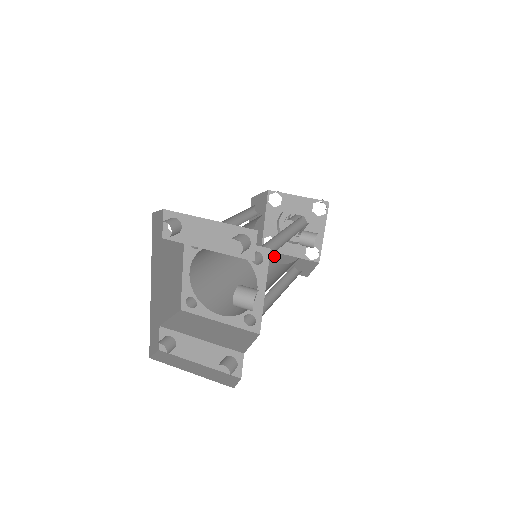
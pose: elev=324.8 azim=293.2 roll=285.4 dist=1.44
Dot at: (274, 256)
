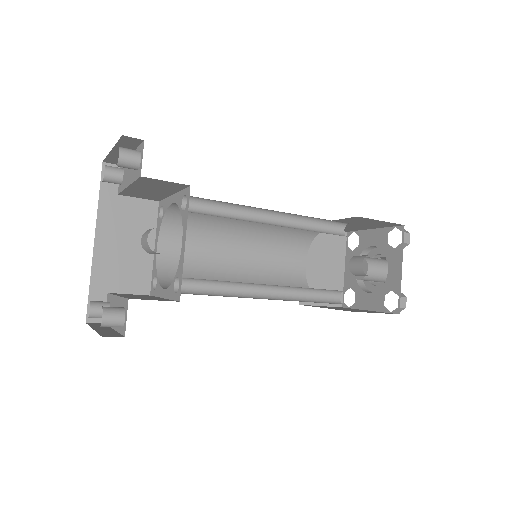
Dot at: (345, 308)
